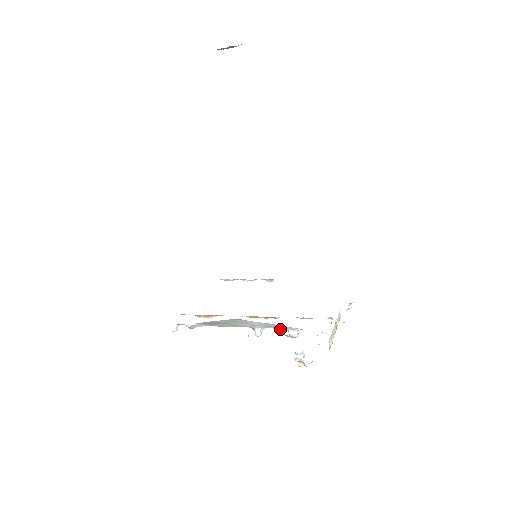
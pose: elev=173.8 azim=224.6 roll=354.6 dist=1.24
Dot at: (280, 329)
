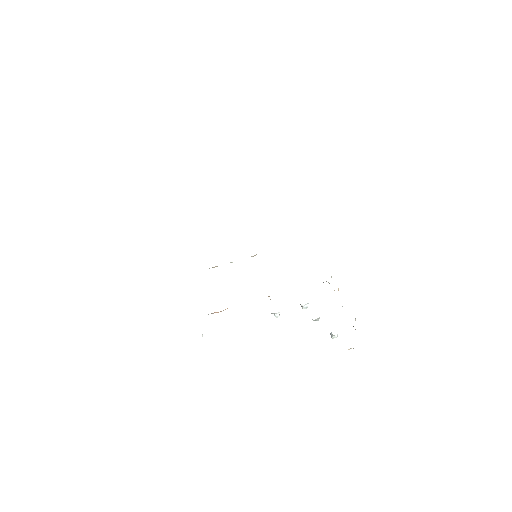
Dot at: occluded
